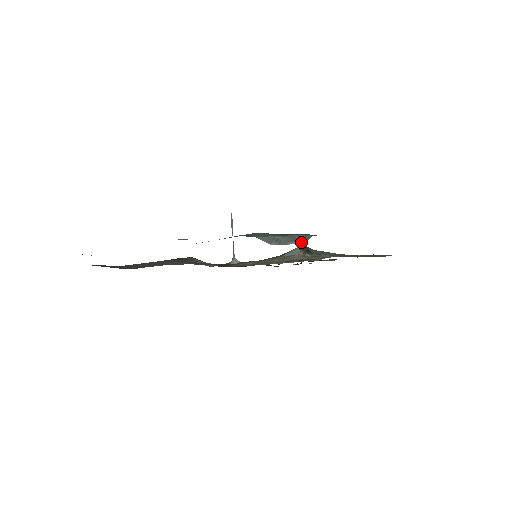
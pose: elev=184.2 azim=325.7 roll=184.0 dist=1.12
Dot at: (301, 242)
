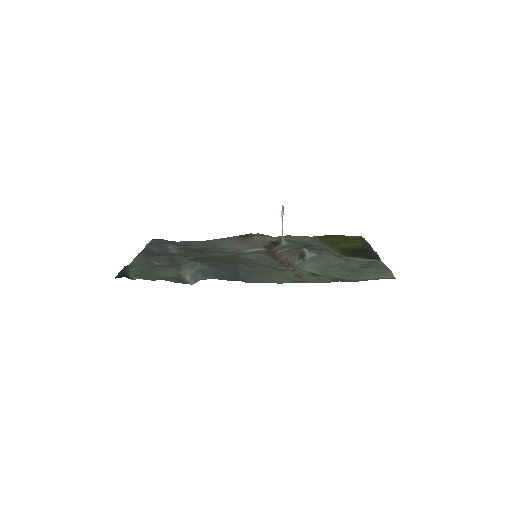
Dot at: (192, 283)
